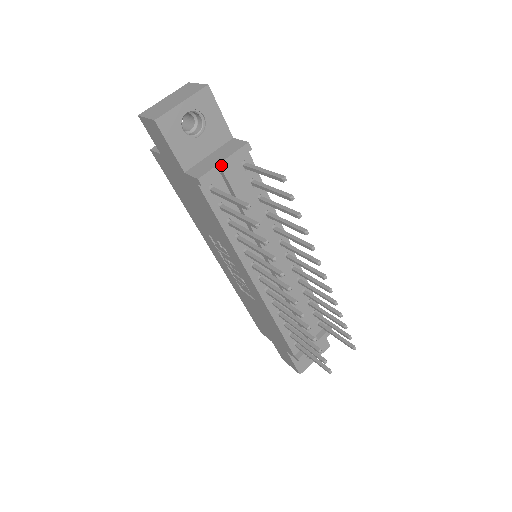
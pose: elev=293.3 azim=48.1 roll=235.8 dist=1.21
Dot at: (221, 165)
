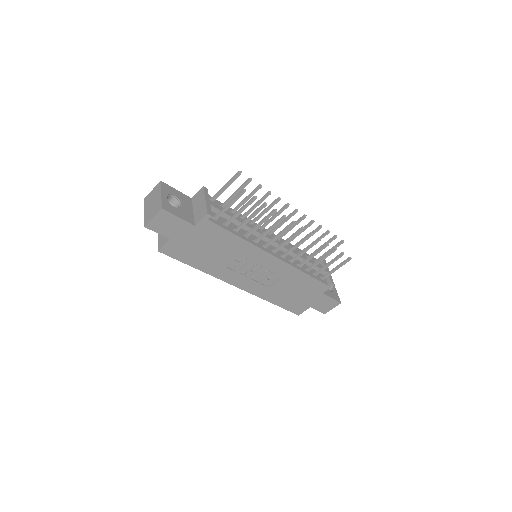
Dot at: (207, 202)
